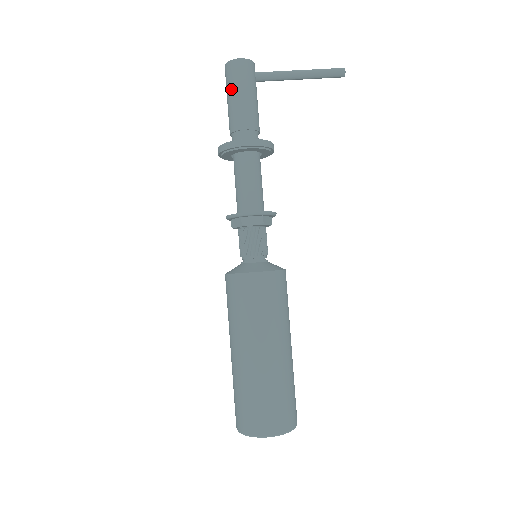
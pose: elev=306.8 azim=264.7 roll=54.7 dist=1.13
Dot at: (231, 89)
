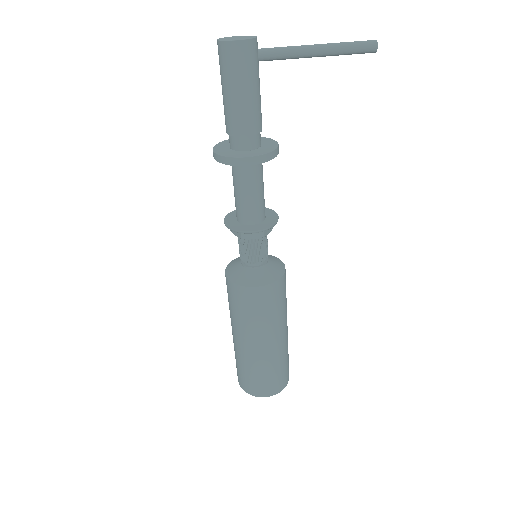
Dot at: (226, 81)
